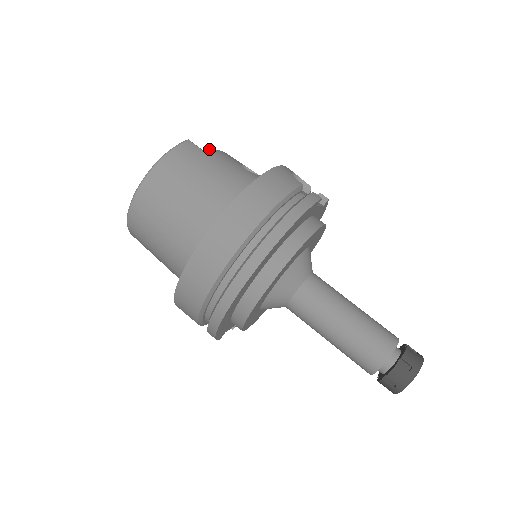
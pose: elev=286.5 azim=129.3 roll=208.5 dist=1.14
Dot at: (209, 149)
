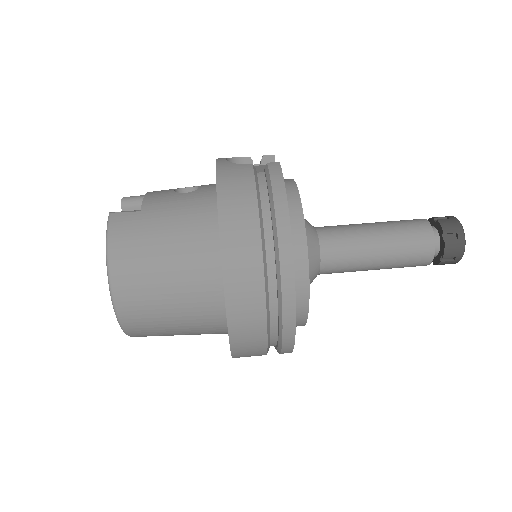
Dot at: (126, 201)
